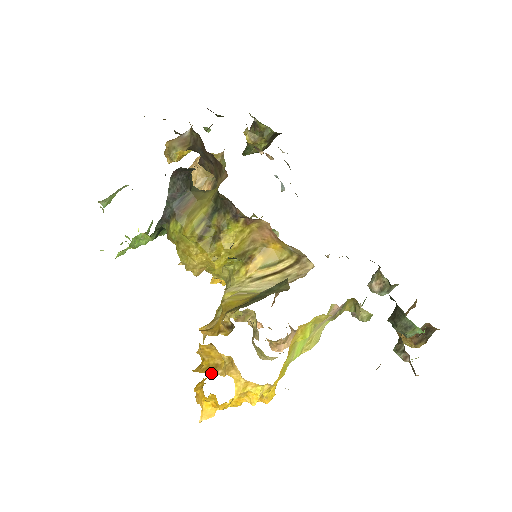
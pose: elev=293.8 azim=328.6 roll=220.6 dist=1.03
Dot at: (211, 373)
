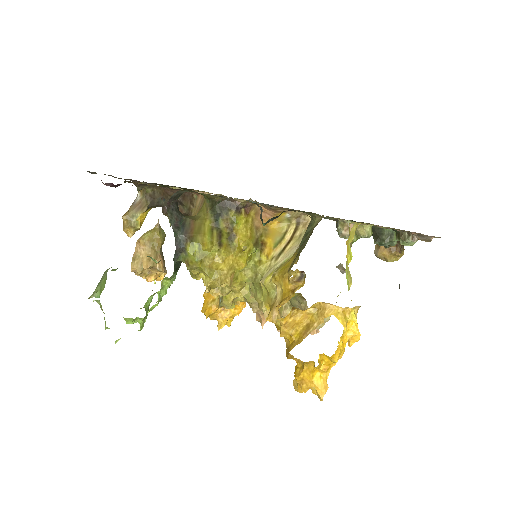
Dot at: (309, 333)
